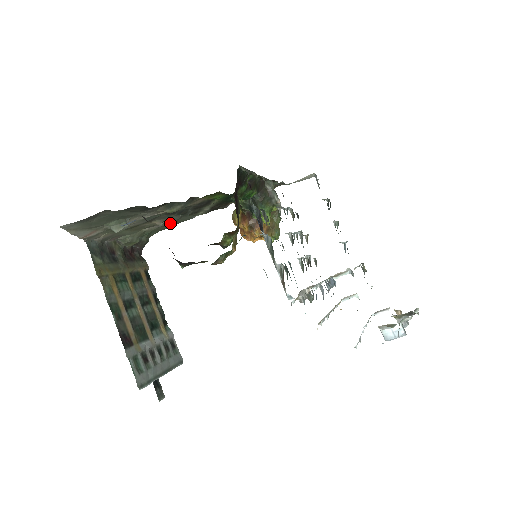
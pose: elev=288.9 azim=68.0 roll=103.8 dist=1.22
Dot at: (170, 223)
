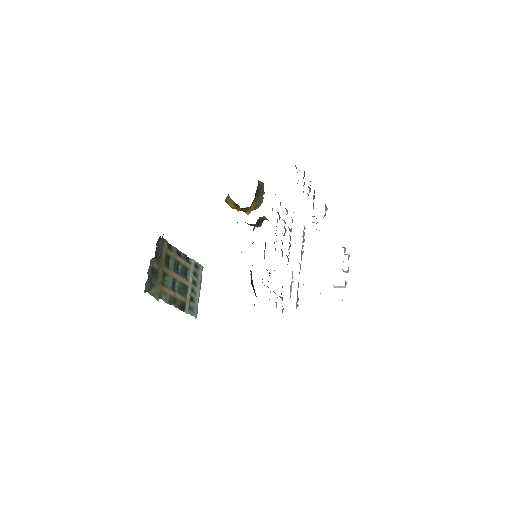
Dot at: occluded
